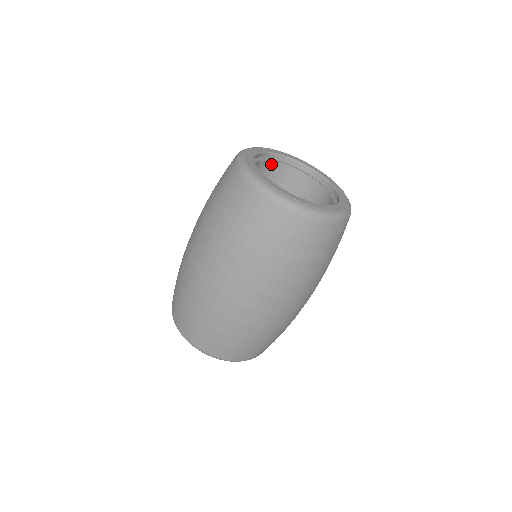
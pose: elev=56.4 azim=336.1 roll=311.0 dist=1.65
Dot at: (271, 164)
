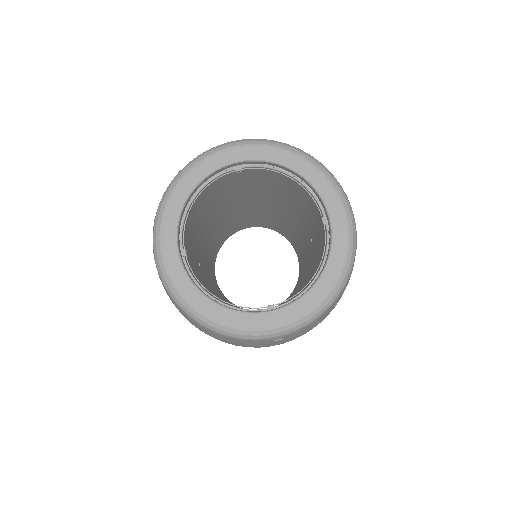
Dot at: (261, 170)
